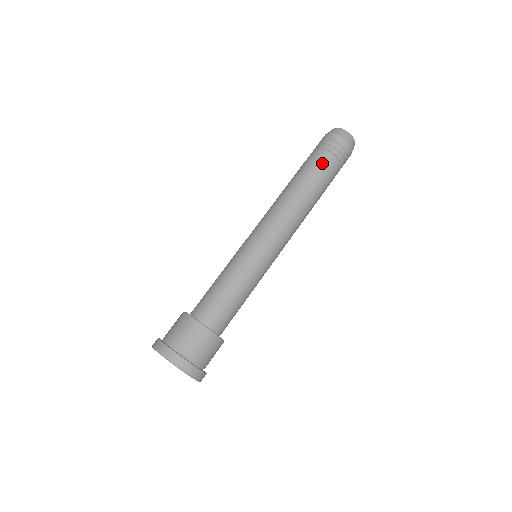
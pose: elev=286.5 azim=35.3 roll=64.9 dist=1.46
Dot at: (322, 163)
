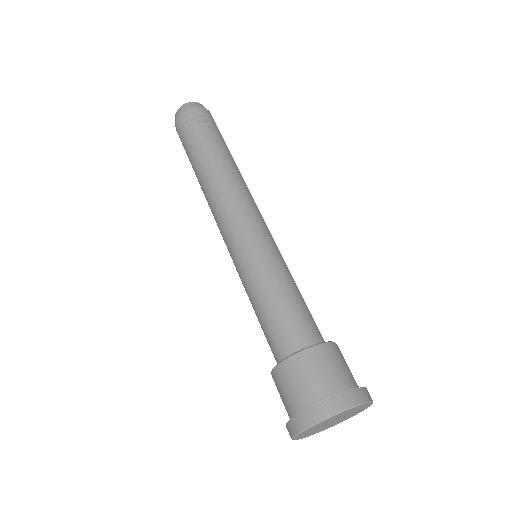
Dot at: (203, 136)
